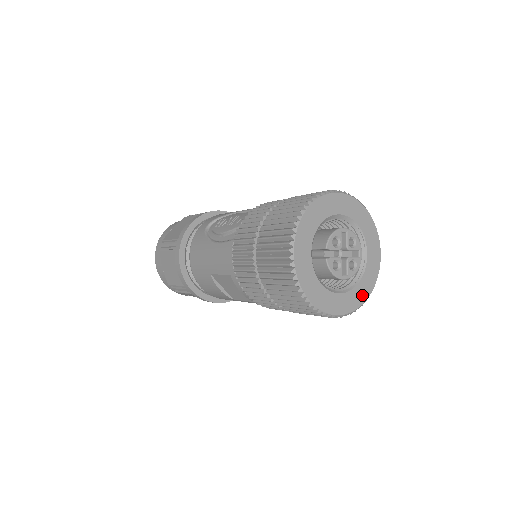
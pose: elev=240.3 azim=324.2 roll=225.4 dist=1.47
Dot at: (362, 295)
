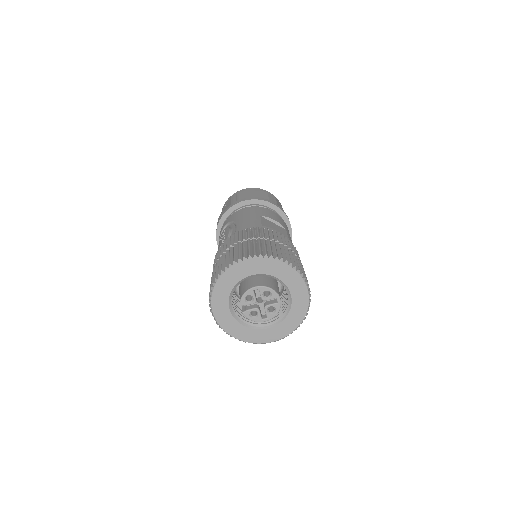
Dot at: (292, 325)
